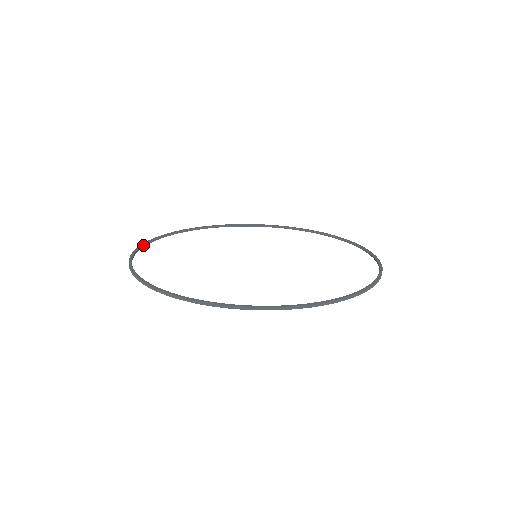
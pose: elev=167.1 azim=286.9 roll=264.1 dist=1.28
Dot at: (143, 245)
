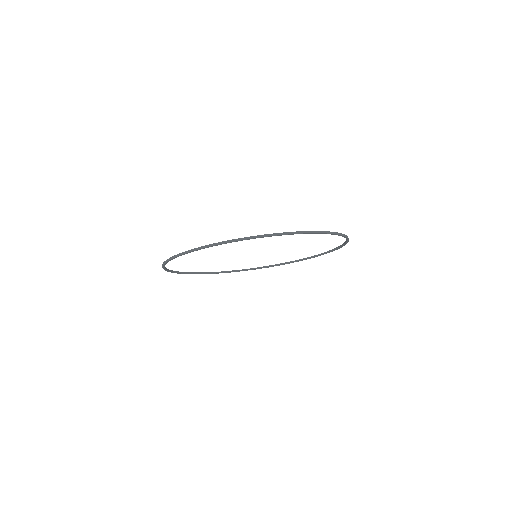
Dot at: (221, 272)
